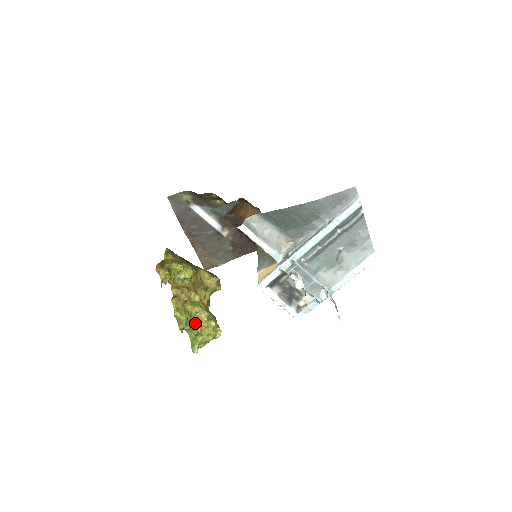
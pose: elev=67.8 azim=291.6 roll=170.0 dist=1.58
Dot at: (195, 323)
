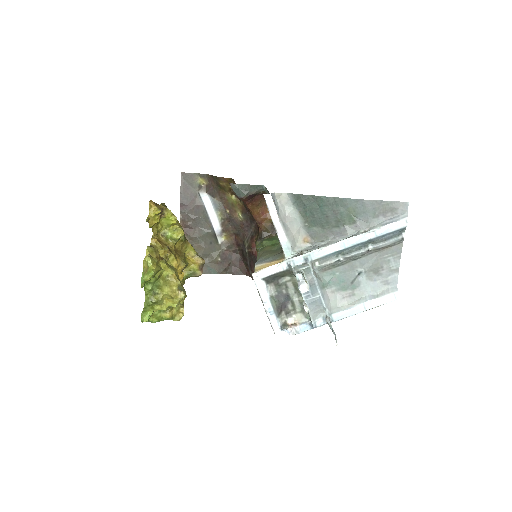
Dot at: (160, 287)
